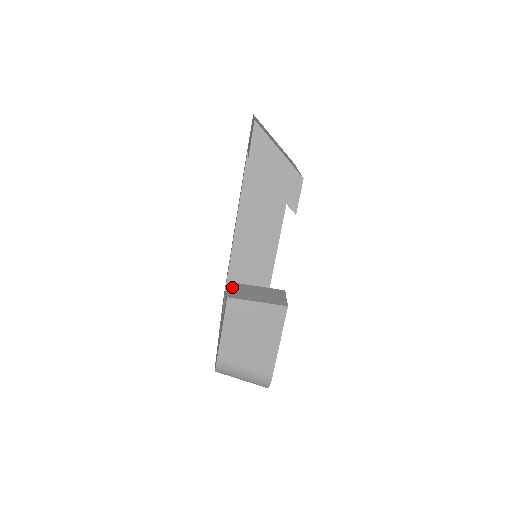
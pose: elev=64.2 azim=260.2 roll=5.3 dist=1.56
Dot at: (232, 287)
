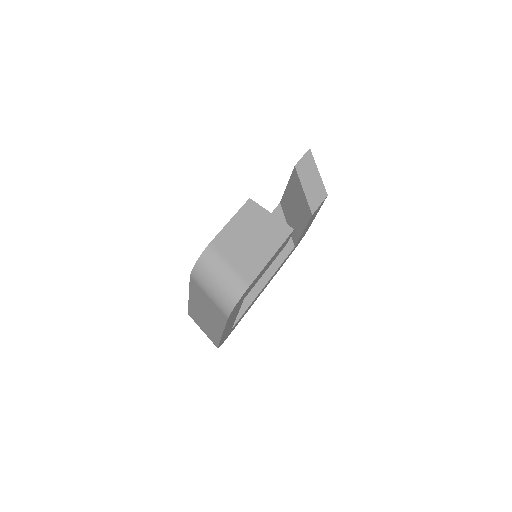
Dot at: occluded
